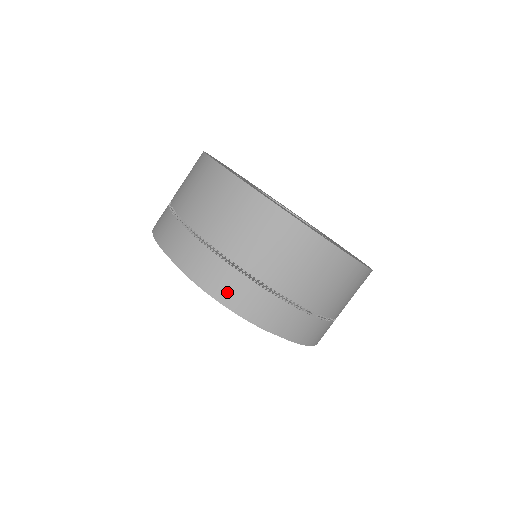
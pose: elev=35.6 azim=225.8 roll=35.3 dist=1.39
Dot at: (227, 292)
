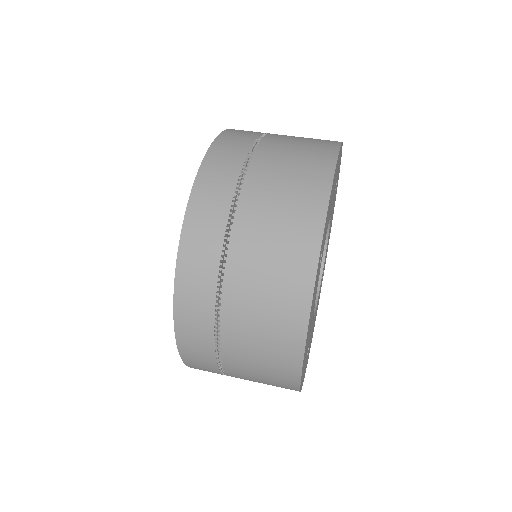
Dot at: (221, 151)
